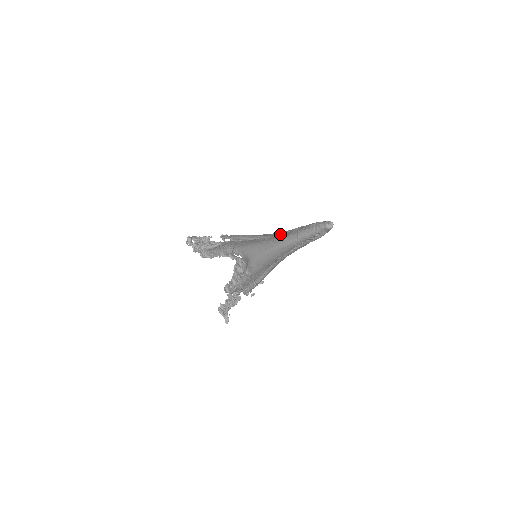
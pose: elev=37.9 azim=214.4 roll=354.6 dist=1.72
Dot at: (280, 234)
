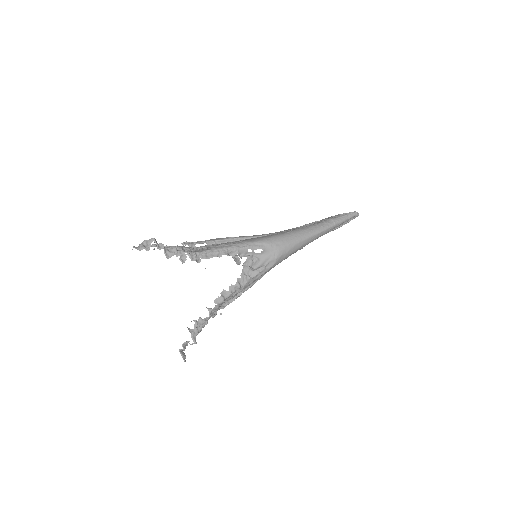
Dot at: (303, 226)
